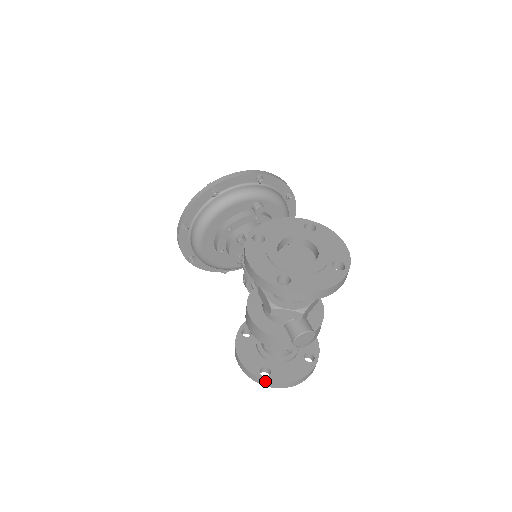
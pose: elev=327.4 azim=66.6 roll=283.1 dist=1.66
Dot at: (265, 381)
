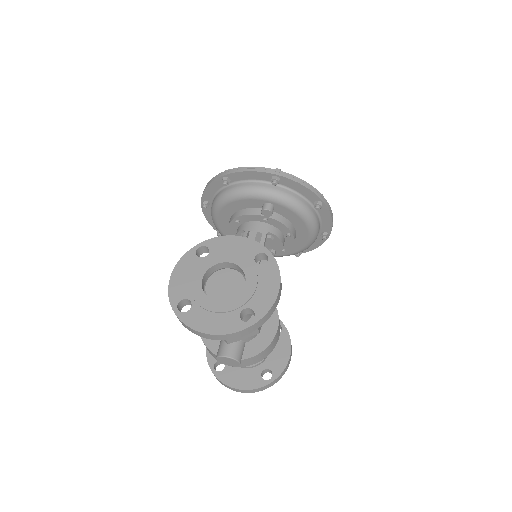
Dot at: (214, 374)
